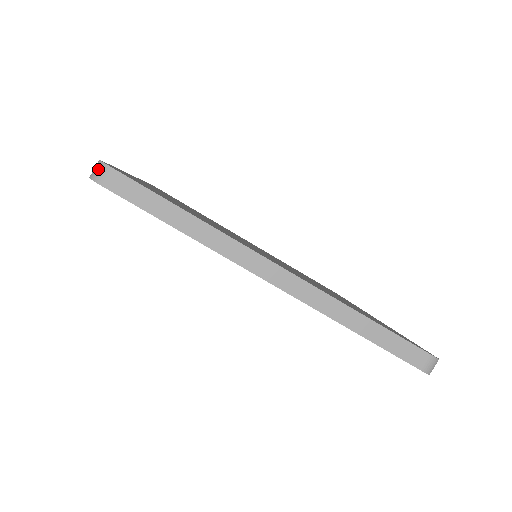
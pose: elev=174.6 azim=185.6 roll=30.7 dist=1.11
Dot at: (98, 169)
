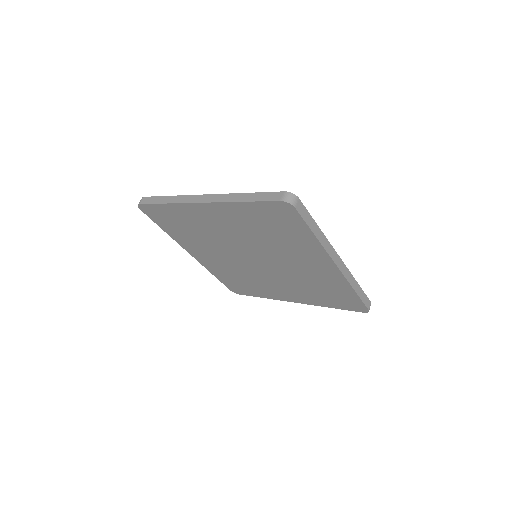
Dot at: (140, 201)
